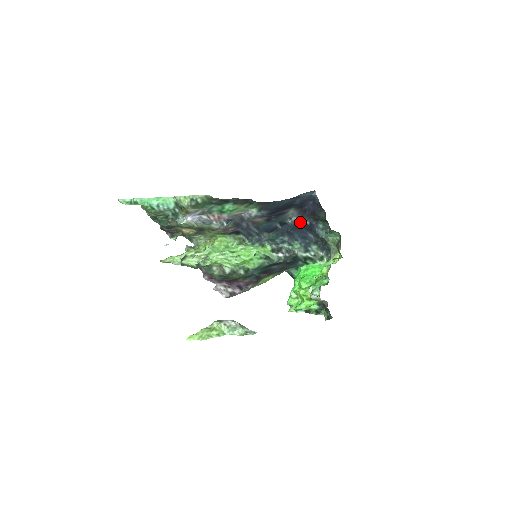
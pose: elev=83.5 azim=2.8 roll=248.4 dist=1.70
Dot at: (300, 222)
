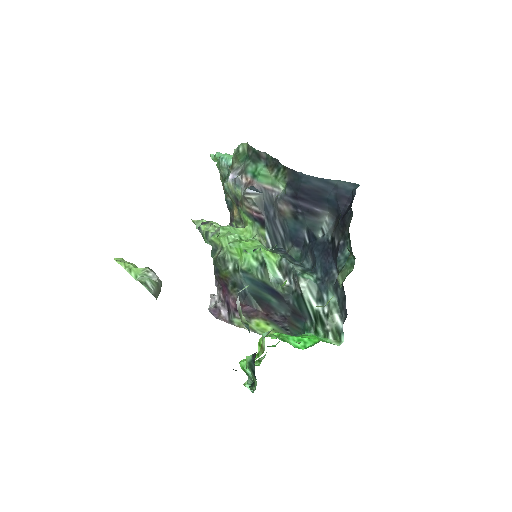
Dot at: (332, 243)
